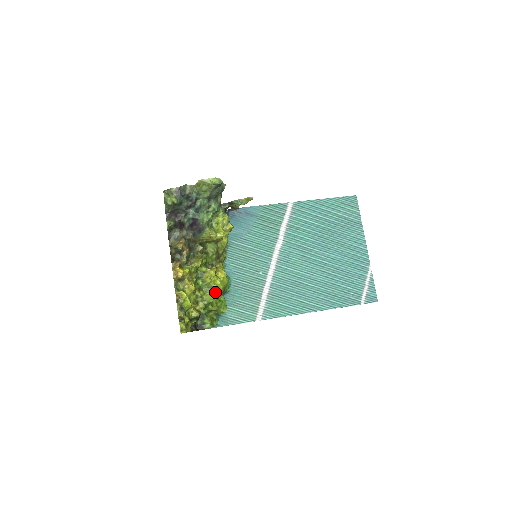
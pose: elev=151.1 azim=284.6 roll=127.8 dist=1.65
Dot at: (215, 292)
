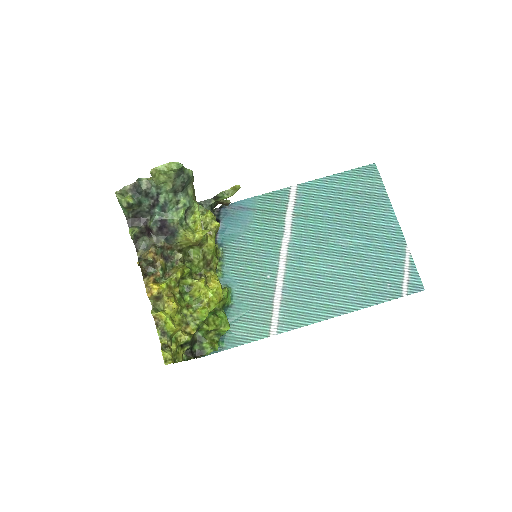
Dot at: (207, 307)
